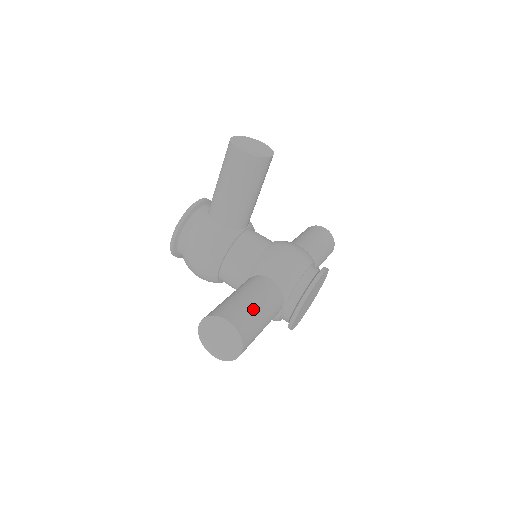
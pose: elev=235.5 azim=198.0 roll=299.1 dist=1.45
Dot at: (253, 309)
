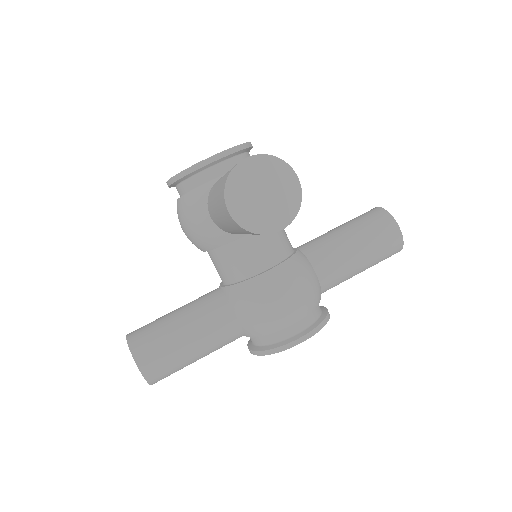
Dot at: (182, 356)
